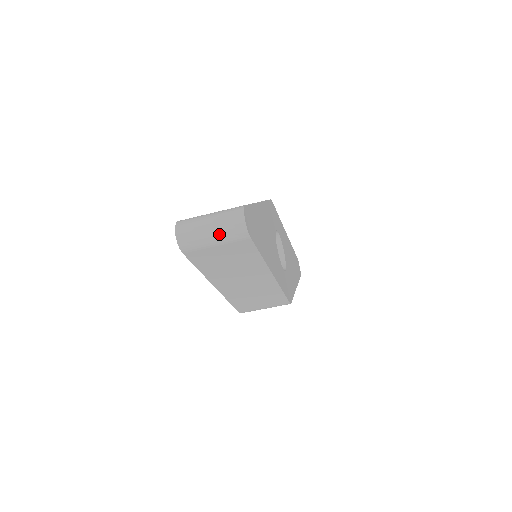
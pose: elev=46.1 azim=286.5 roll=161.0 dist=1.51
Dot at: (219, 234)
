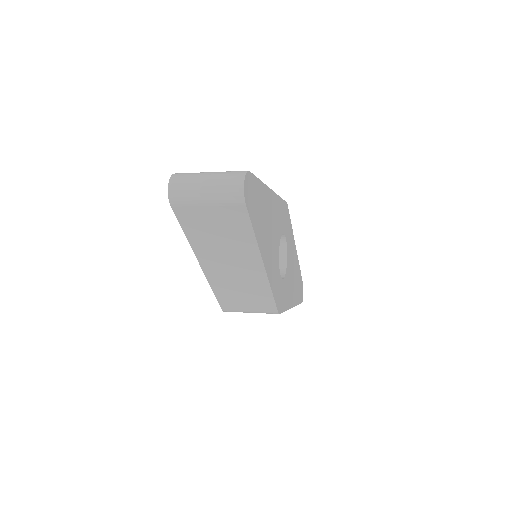
Dot at: (213, 192)
